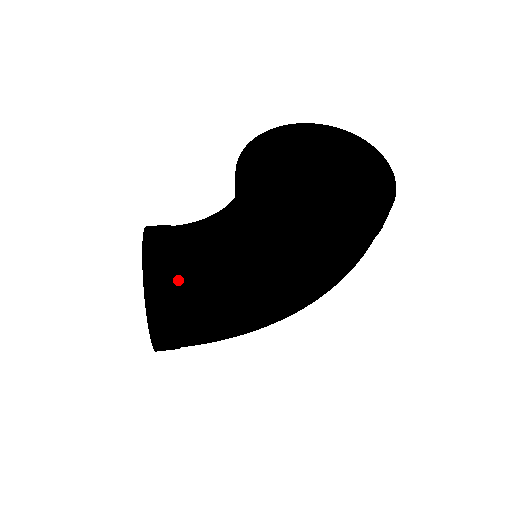
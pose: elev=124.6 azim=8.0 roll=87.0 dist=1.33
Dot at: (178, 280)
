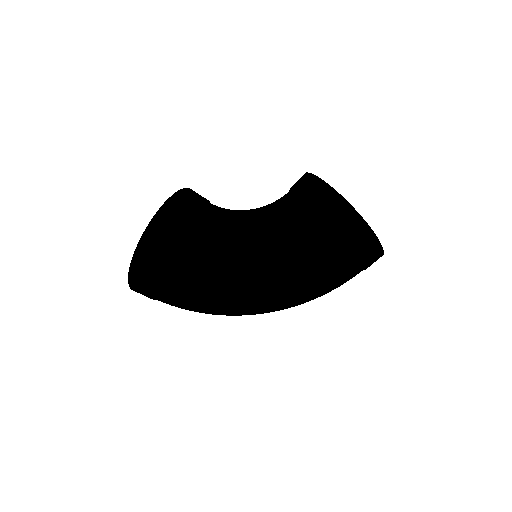
Dot at: (215, 232)
